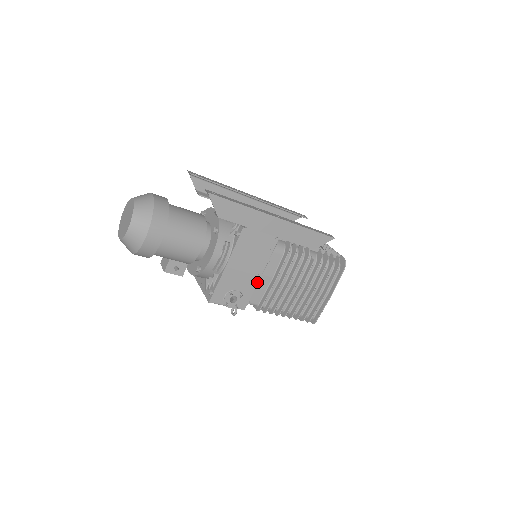
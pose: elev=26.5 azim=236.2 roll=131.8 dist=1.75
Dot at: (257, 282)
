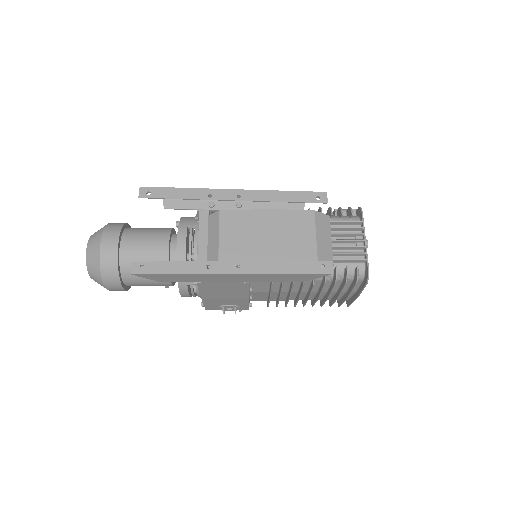
Dot at: (247, 300)
